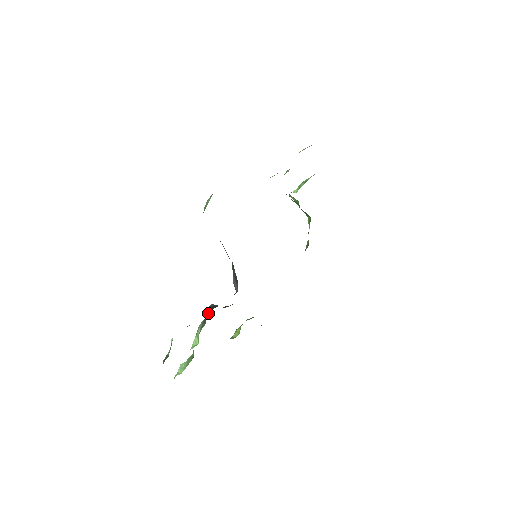
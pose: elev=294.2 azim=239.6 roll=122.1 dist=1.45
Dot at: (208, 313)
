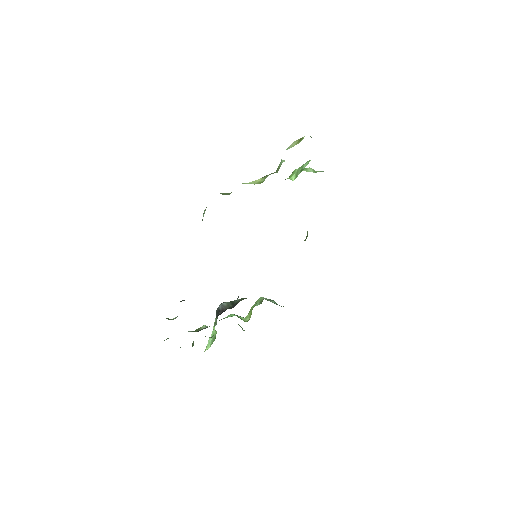
Dot at: occluded
